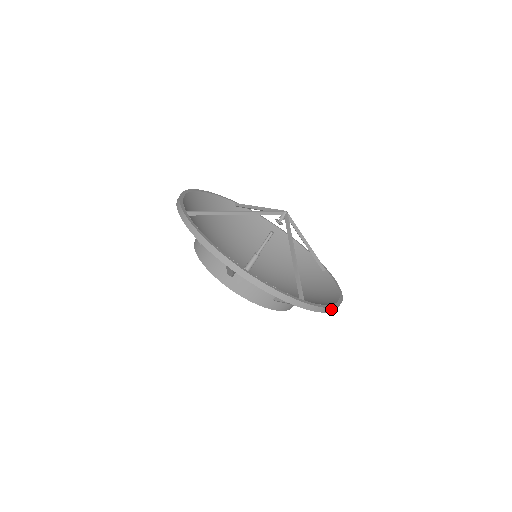
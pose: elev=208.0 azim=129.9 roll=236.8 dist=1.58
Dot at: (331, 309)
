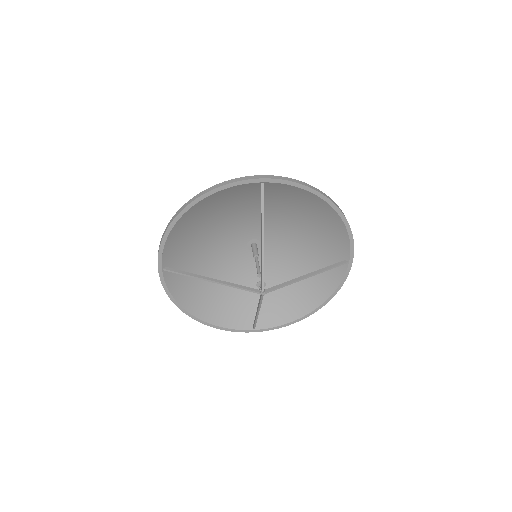
Dot at: (290, 323)
